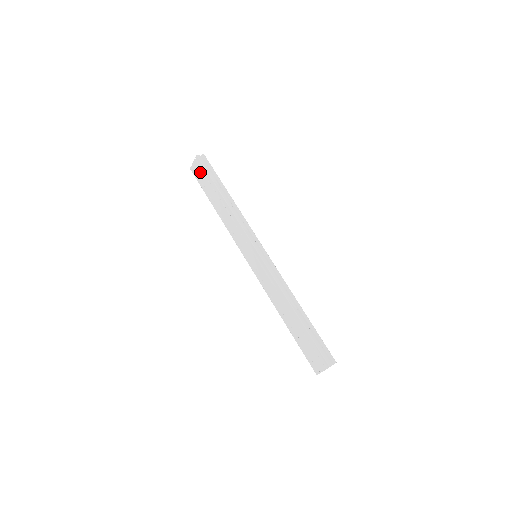
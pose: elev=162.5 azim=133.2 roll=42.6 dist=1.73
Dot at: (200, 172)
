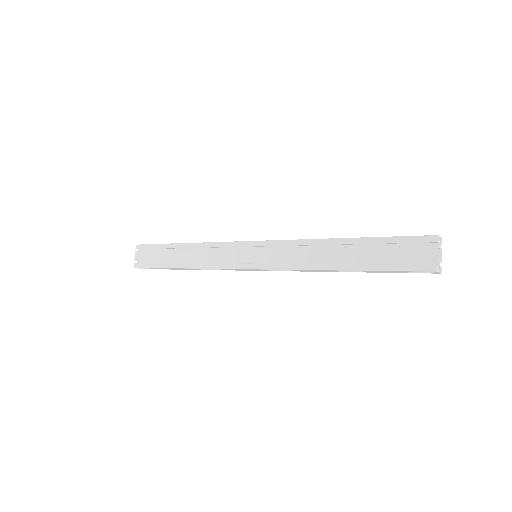
Dot at: (147, 255)
